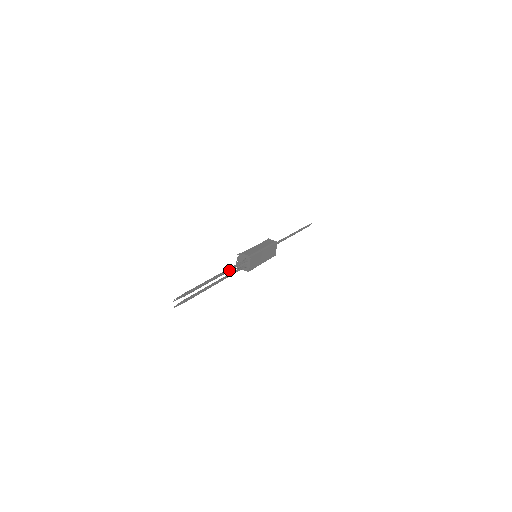
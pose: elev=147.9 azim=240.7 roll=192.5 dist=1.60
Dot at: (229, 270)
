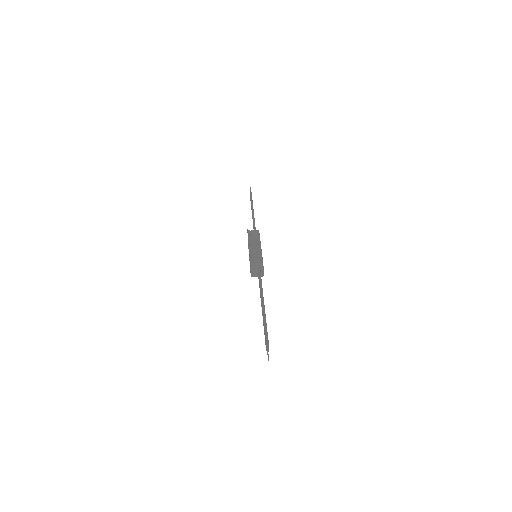
Dot at: (262, 289)
